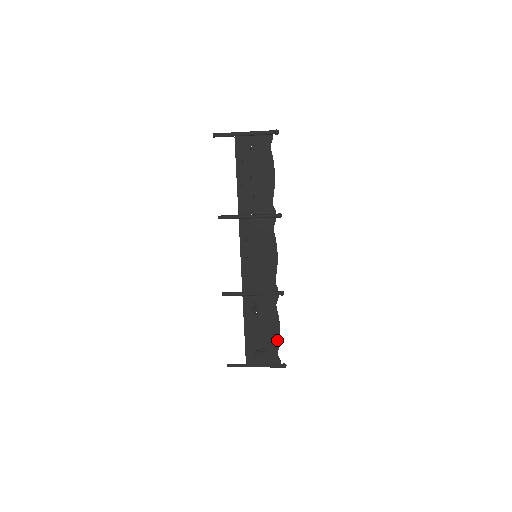
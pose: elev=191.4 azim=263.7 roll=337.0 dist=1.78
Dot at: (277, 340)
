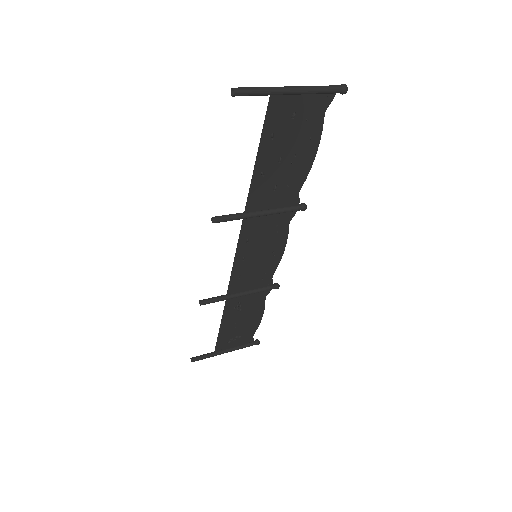
Dot at: (256, 325)
